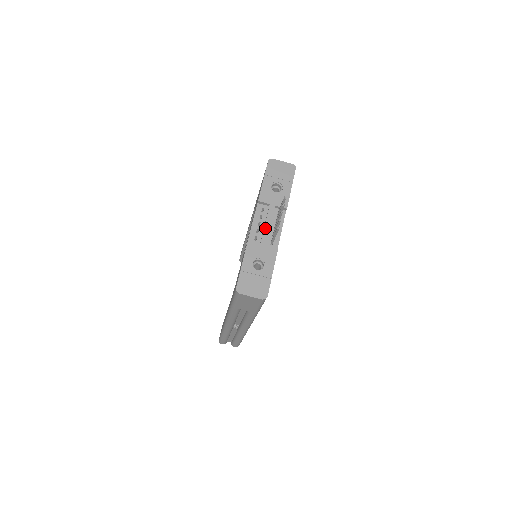
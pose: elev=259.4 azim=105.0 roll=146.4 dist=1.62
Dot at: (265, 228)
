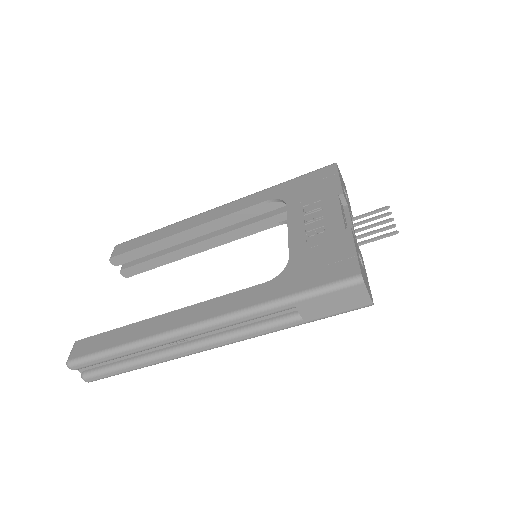
Dot at: (353, 226)
